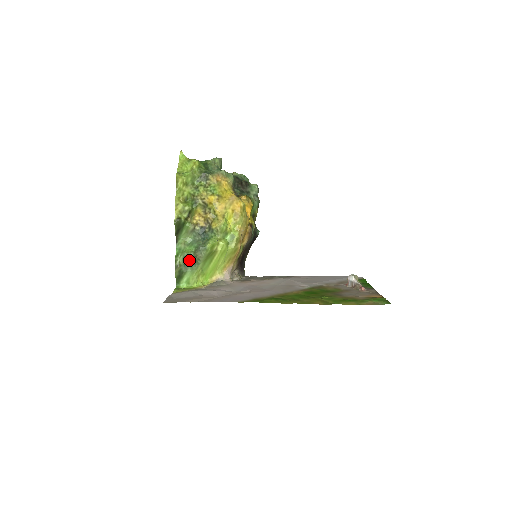
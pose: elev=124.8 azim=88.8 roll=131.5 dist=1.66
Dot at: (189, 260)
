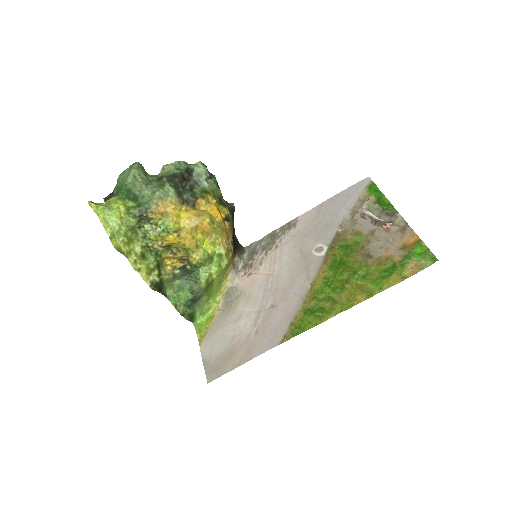
Dot at: (191, 303)
